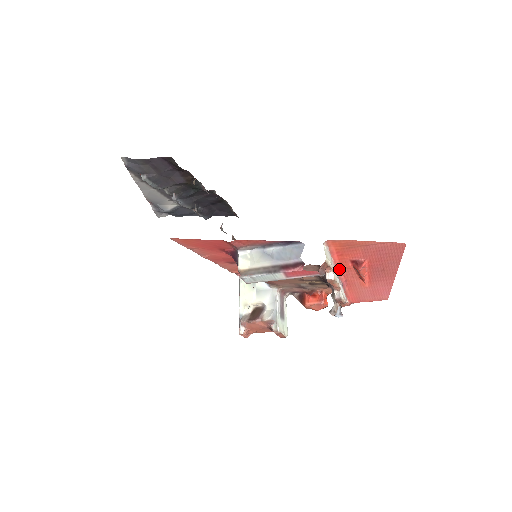
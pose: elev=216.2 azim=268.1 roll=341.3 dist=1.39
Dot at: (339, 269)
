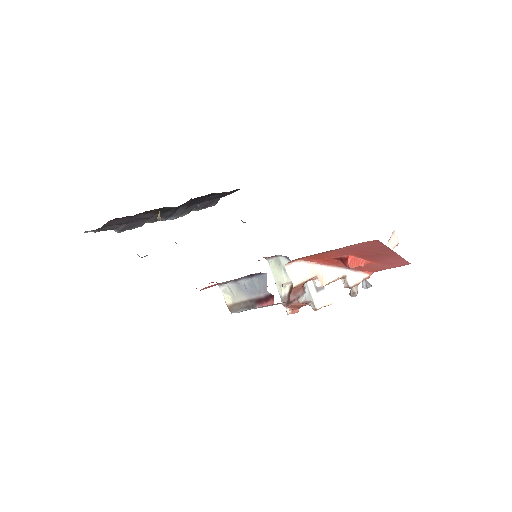
Dot at: (330, 264)
